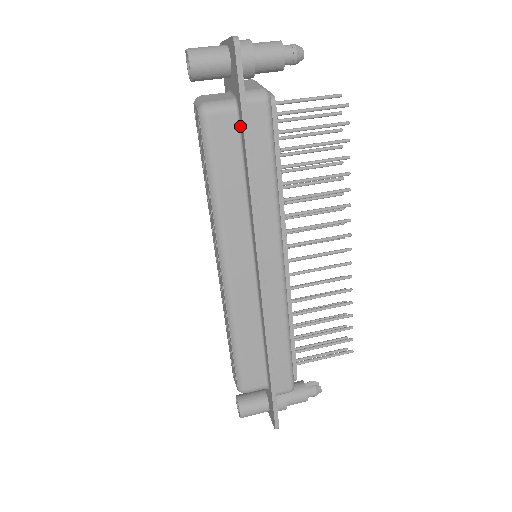
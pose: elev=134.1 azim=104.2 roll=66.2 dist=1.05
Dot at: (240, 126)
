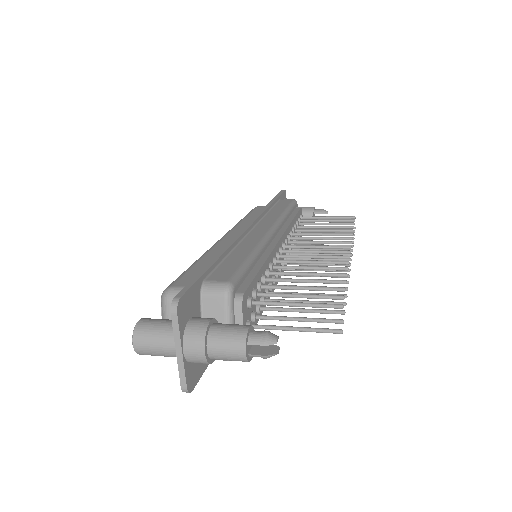
Dot at: occluded
